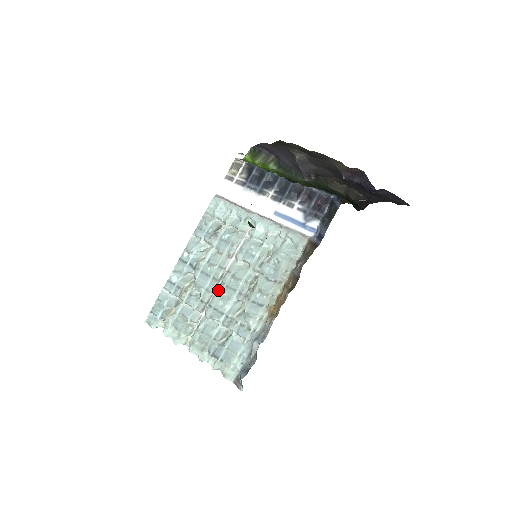
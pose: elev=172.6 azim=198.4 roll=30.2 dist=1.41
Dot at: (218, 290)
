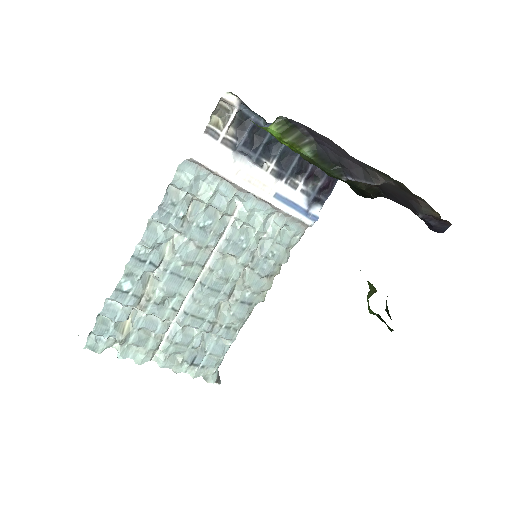
Dot at: (195, 293)
